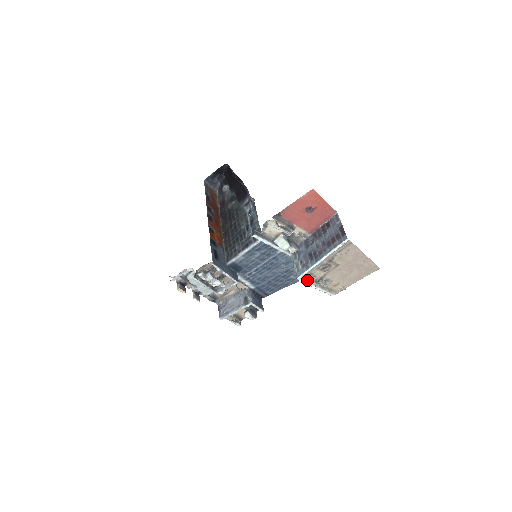
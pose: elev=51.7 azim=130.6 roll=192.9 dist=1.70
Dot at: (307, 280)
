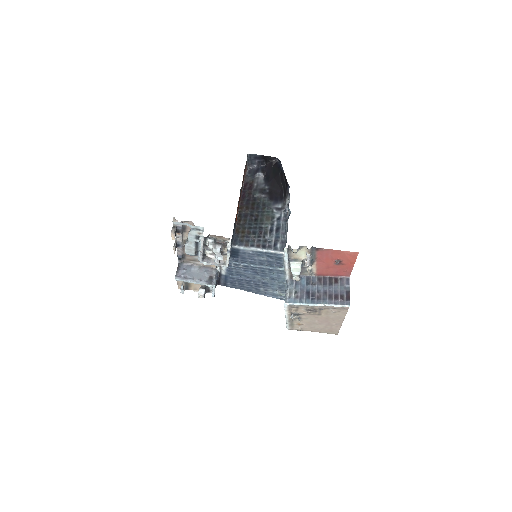
Dot at: (289, 309)
